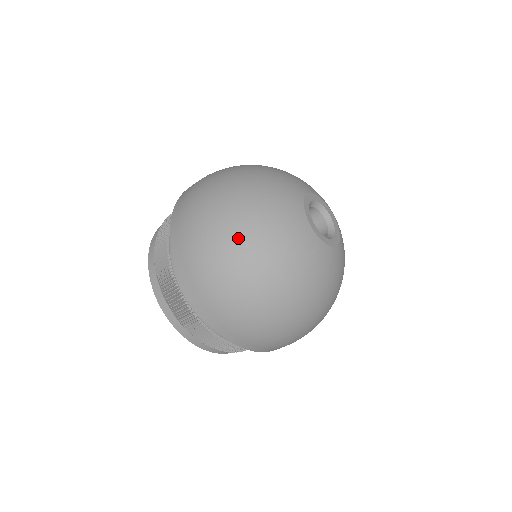
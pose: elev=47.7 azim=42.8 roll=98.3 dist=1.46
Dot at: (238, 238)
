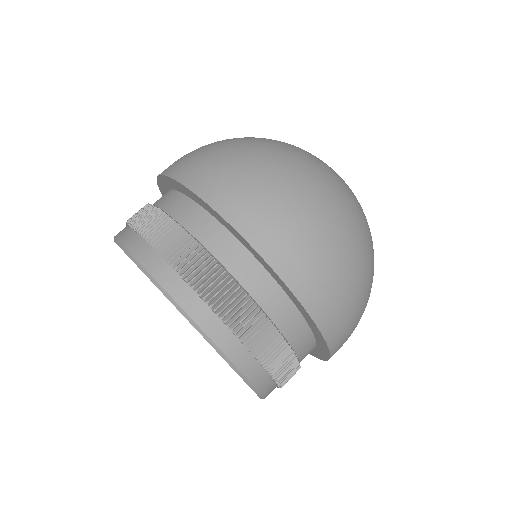
Dot at: (353, 226)
